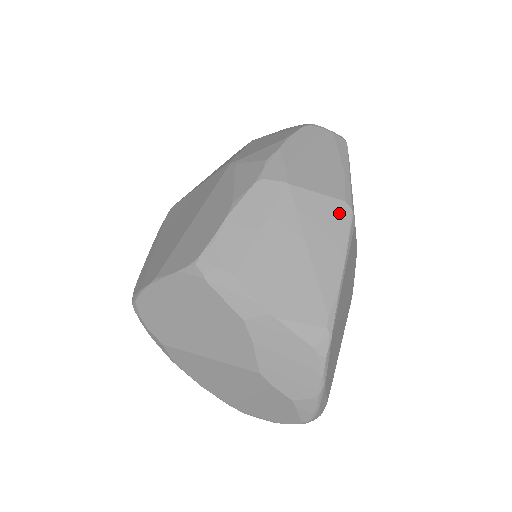
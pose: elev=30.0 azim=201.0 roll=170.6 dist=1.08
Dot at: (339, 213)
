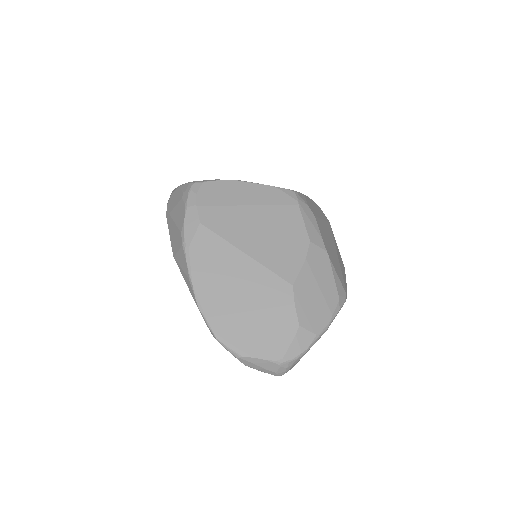
Dot at: (342, 262)
